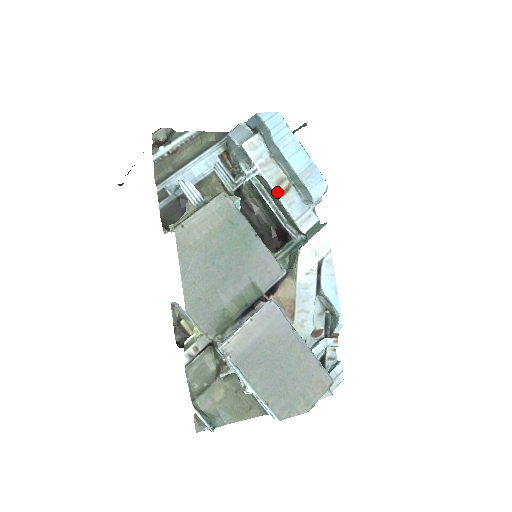
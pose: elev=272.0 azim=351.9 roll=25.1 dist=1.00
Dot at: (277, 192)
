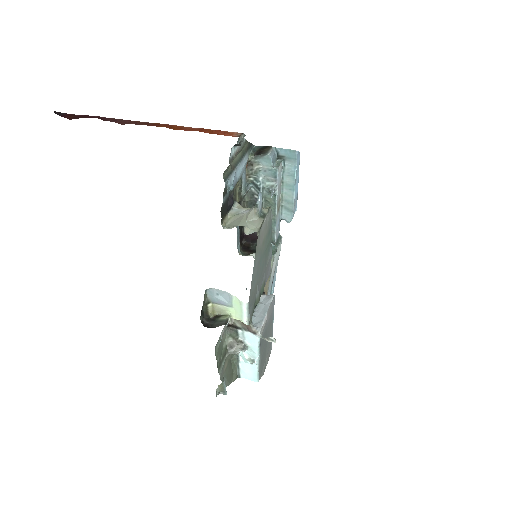
Dot at: (277, 210)
